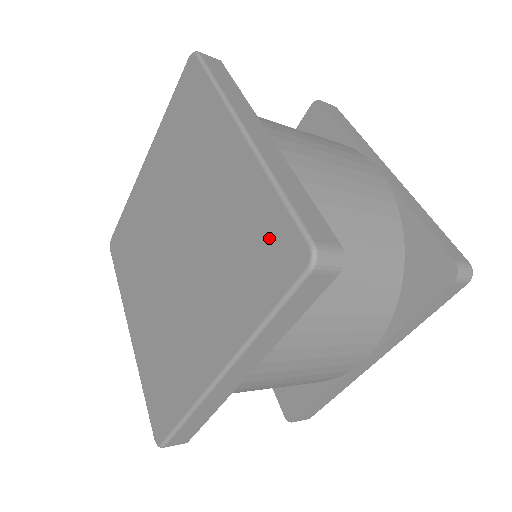
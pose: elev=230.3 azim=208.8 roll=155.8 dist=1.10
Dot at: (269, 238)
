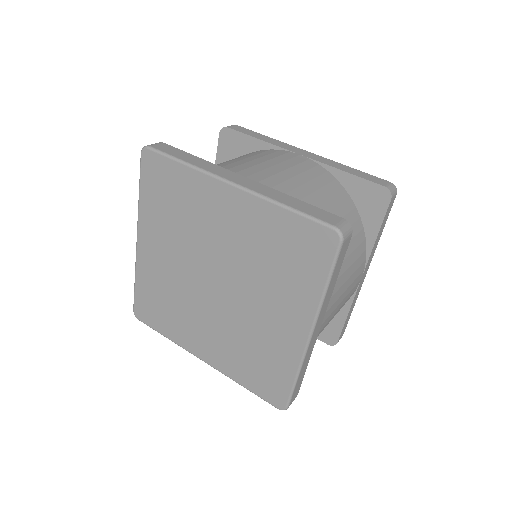
Dot at: (300, 239)
